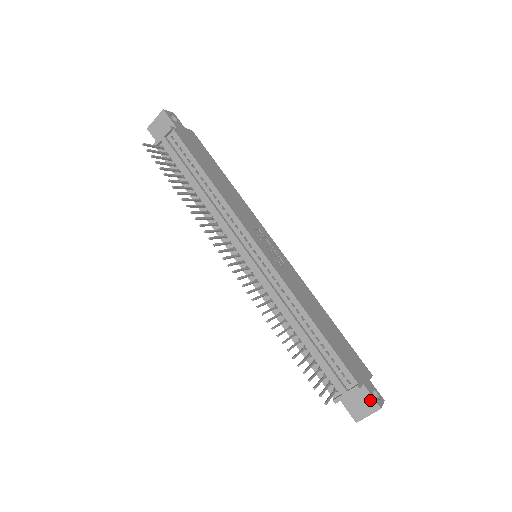
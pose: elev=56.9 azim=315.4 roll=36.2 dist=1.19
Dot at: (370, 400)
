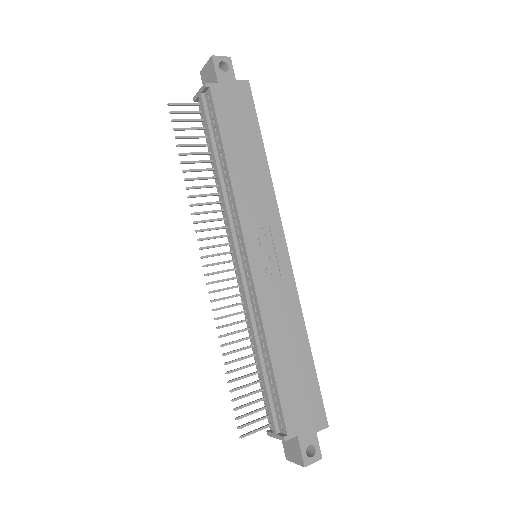
Dot at: (299, 453)
